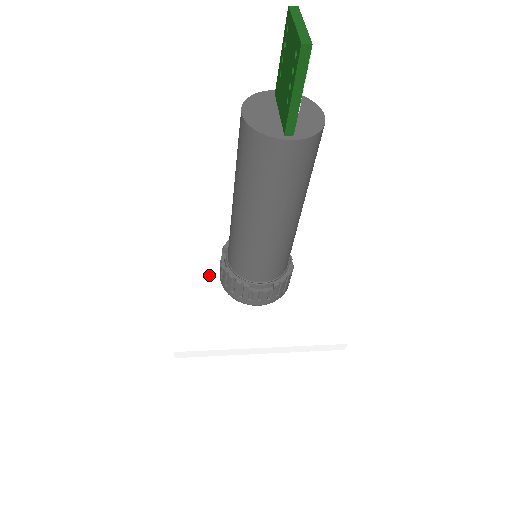
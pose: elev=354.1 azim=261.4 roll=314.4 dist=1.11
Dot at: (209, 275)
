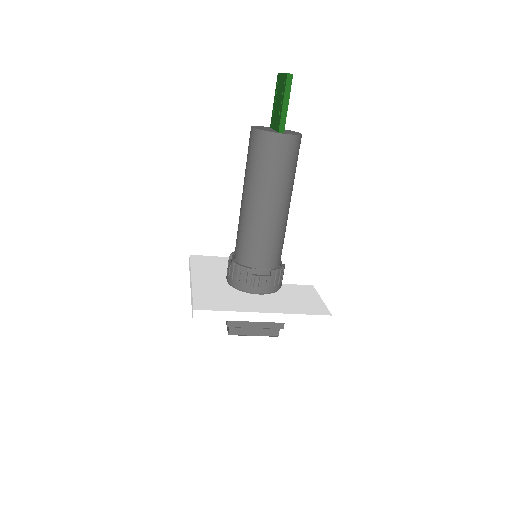
Dot at: (218, 279)
